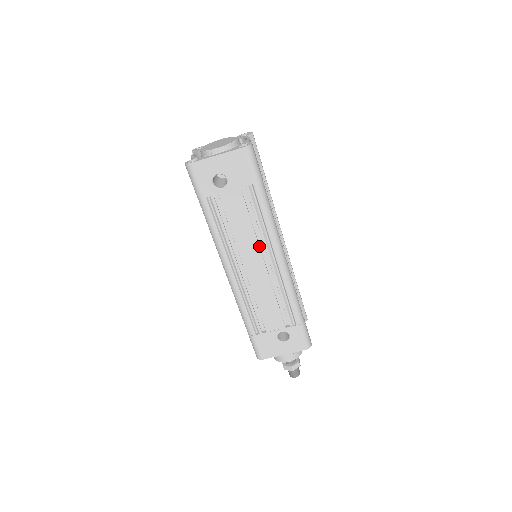
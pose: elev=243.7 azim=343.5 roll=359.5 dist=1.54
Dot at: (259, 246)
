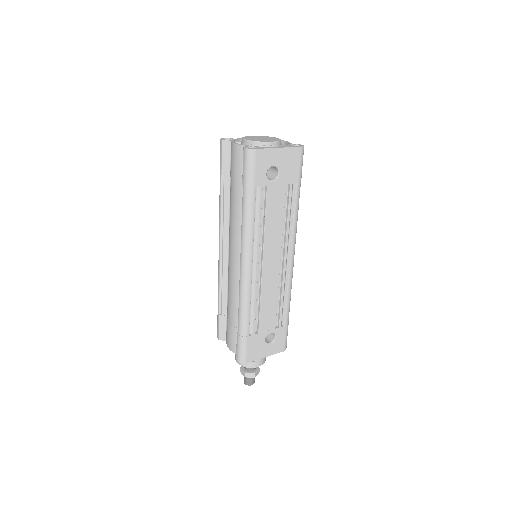
Dot at: (281, 243)
